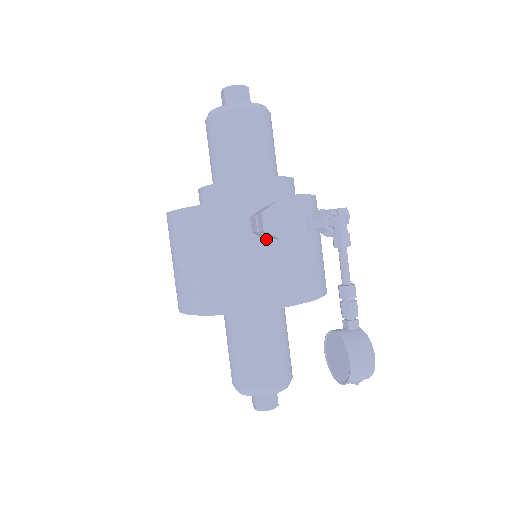
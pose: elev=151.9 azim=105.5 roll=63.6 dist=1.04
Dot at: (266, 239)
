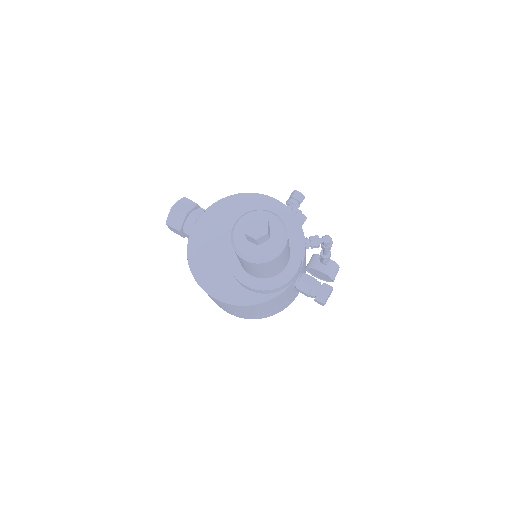
Dot at: occluded
